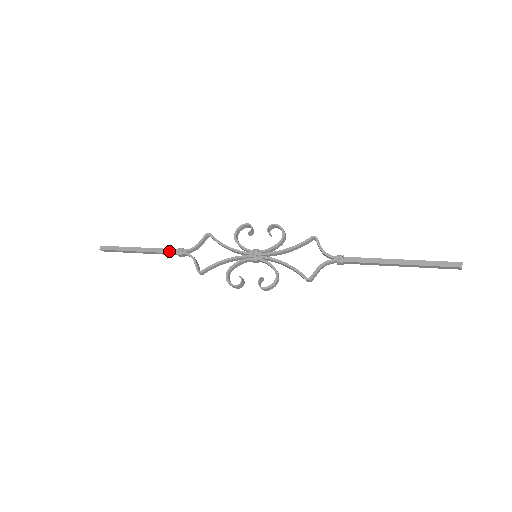
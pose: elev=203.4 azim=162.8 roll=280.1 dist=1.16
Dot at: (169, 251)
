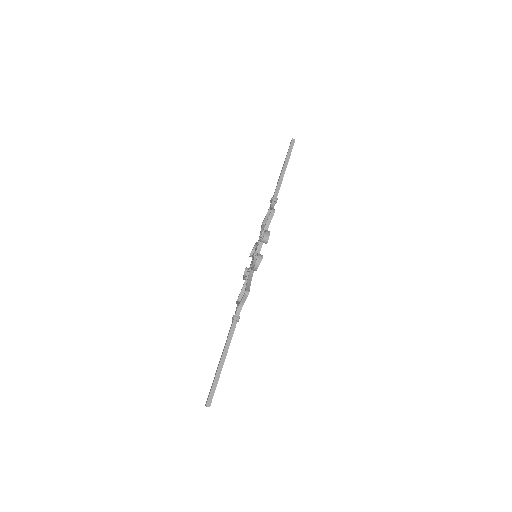
Dot at: (230, 328)
